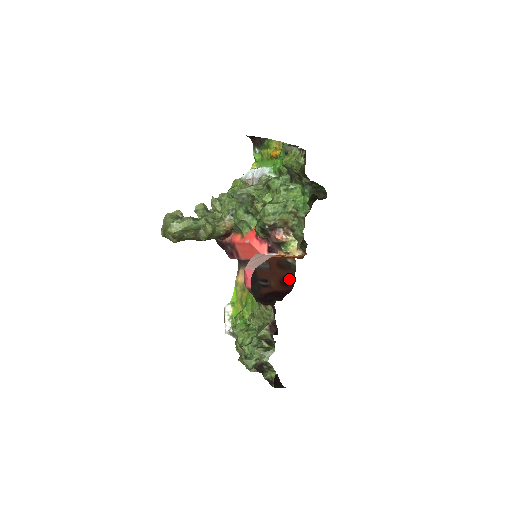
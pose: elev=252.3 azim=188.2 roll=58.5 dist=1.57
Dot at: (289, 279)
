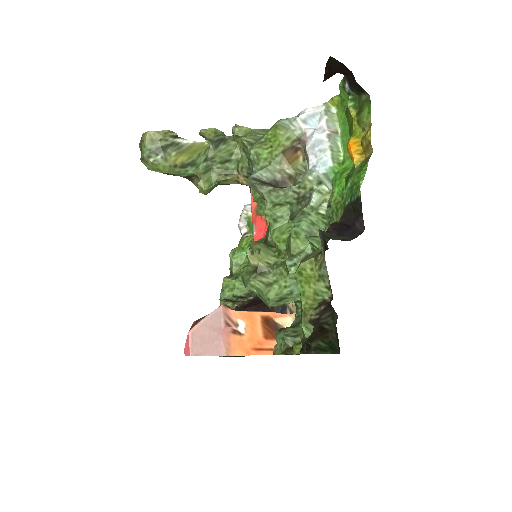
Dot at: occluded
